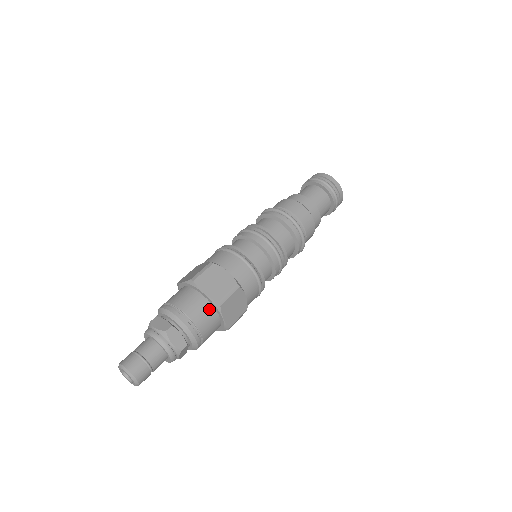
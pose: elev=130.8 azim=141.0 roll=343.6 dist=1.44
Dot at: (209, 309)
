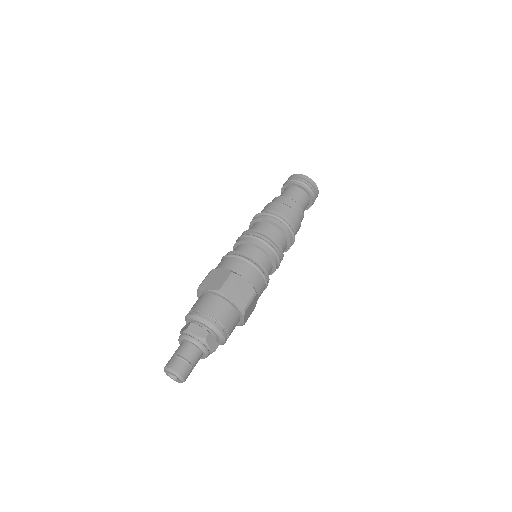
Dot at: (235, 315)
